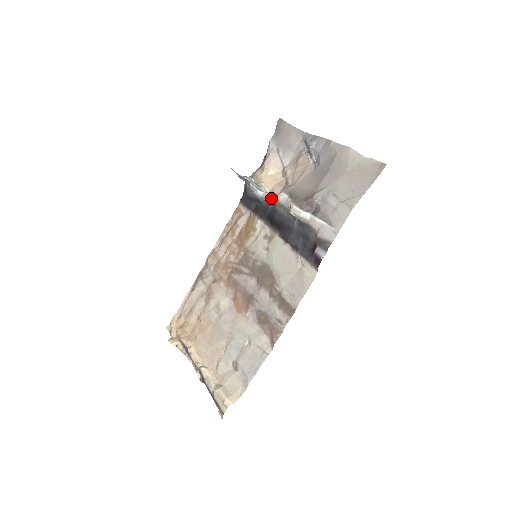
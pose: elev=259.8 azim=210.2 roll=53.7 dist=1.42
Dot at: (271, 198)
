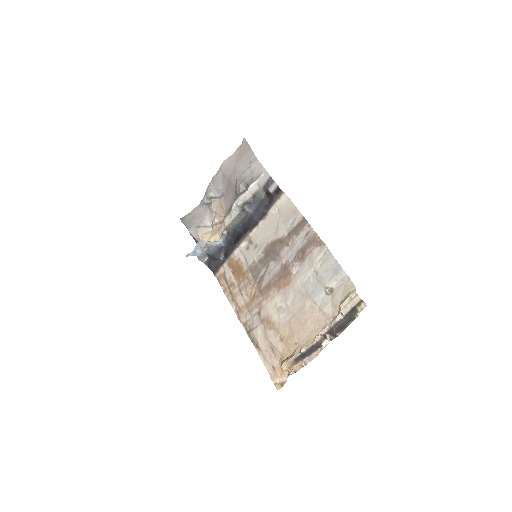
Dot at: (224, 234)
